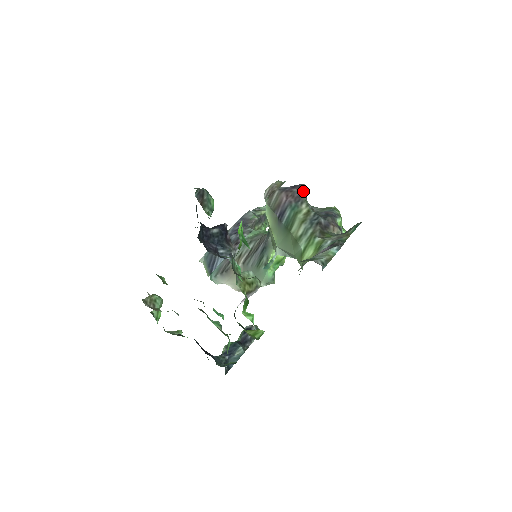
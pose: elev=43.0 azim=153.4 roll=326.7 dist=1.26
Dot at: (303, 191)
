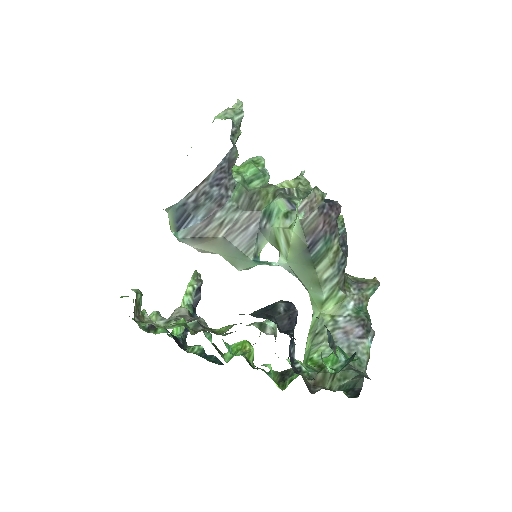
Dot at: (336, 212)
